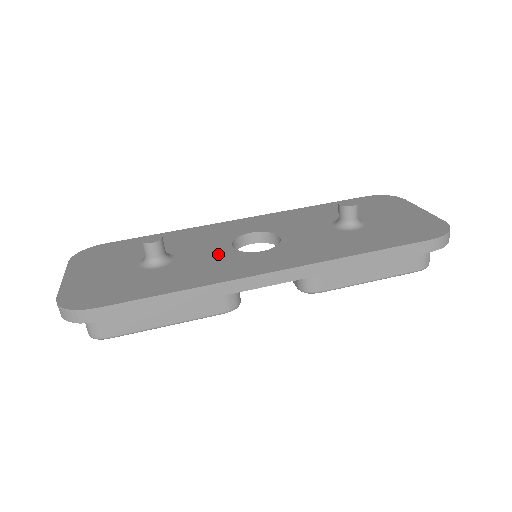
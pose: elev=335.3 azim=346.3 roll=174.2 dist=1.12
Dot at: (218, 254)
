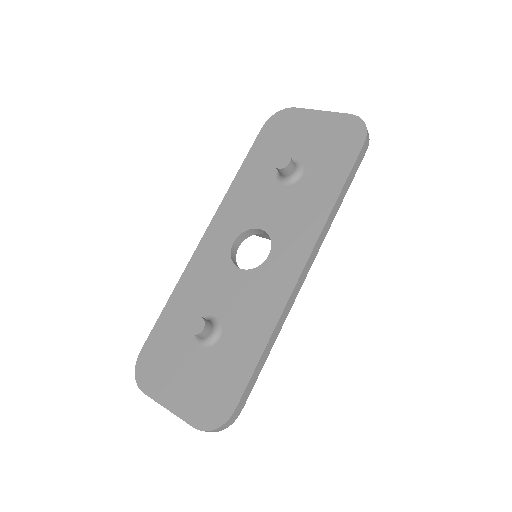
Dot at: (243, 286)
